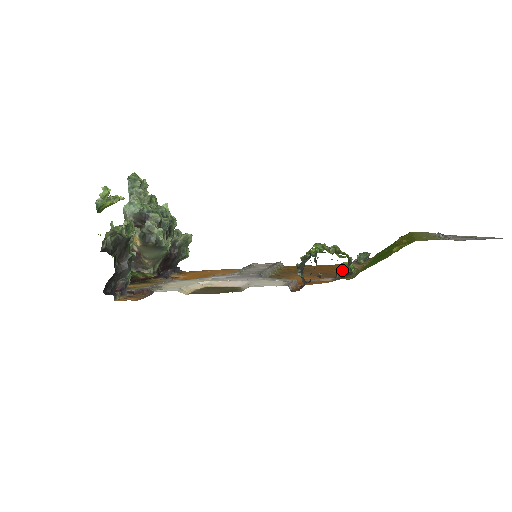
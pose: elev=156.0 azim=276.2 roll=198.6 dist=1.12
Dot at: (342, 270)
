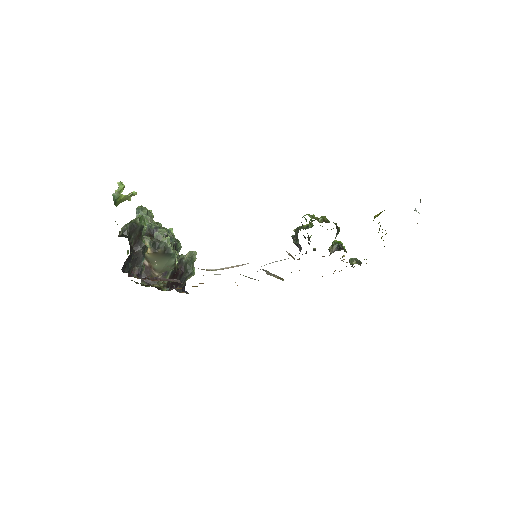
Dot at: (334, 246)
